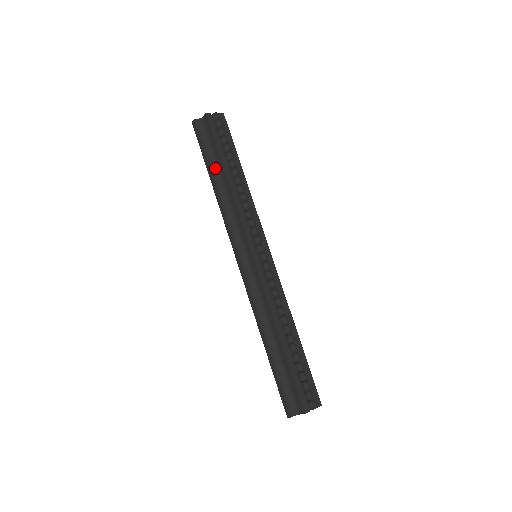
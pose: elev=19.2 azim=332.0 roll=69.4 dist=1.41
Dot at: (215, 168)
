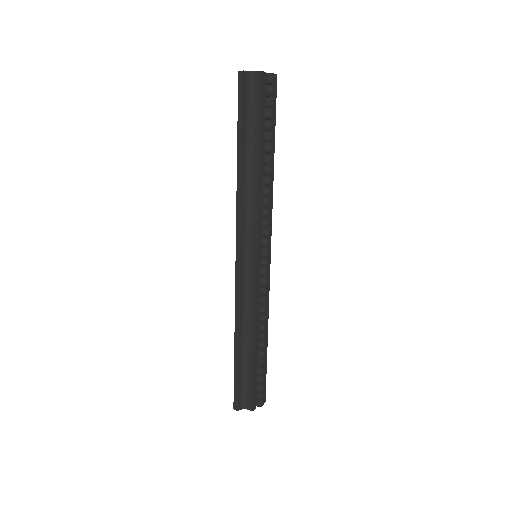
Dot at: (248, 144)
